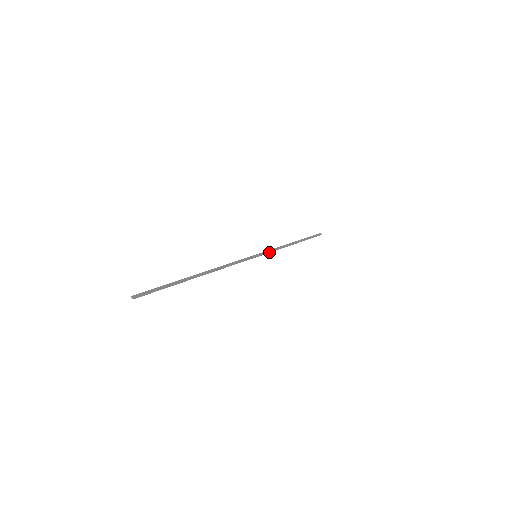
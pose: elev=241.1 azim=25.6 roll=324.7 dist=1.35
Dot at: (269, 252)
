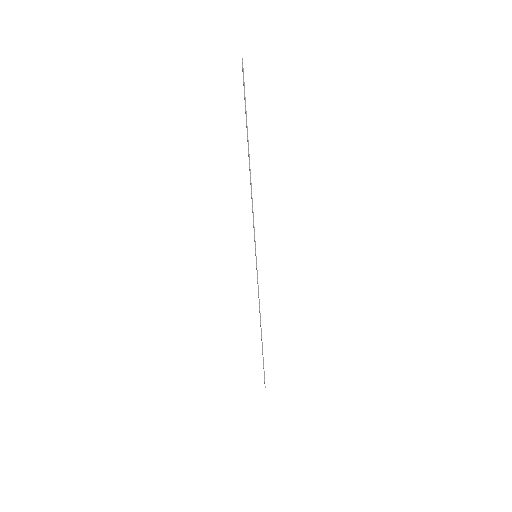
Dot at: occluded
